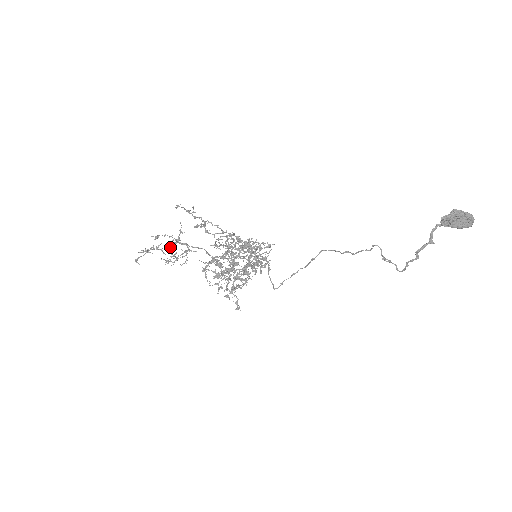
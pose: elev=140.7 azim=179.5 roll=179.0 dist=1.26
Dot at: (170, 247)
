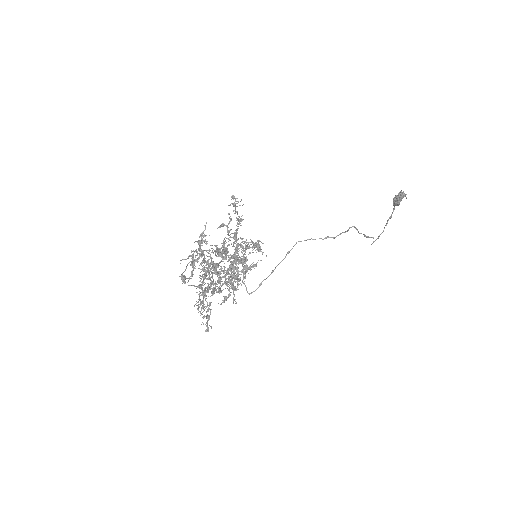
Dot at: (195, 257)
